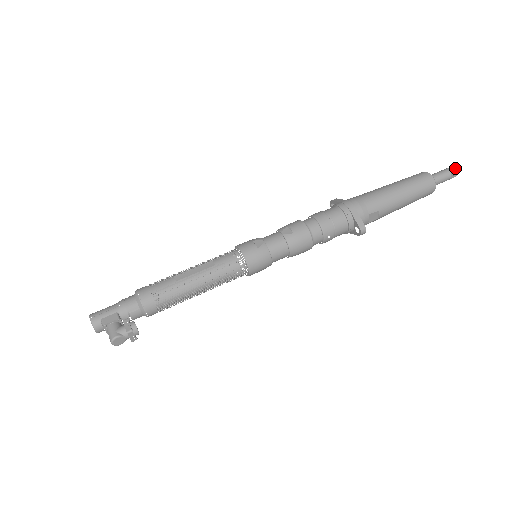
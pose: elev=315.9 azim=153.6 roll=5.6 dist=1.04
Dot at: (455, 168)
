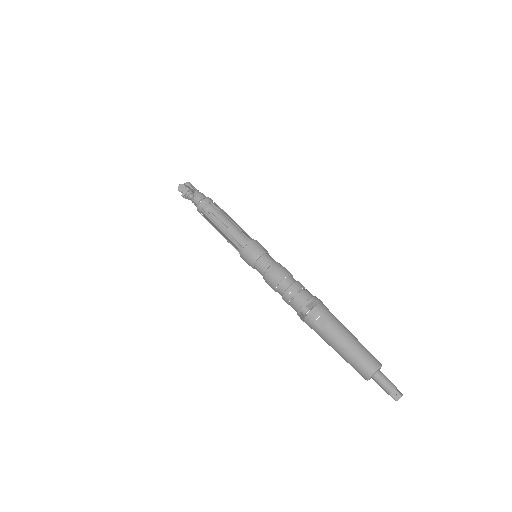
Dot at: occluded
